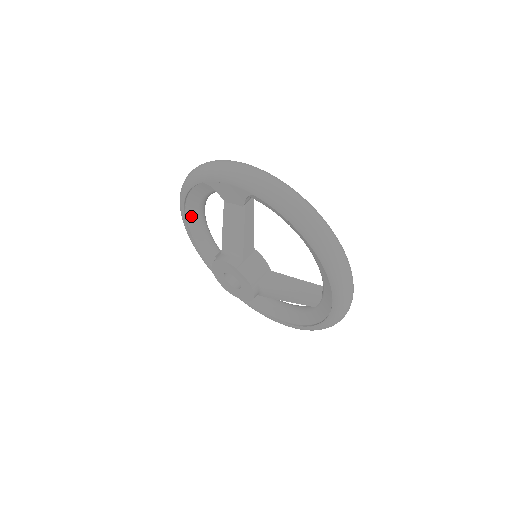
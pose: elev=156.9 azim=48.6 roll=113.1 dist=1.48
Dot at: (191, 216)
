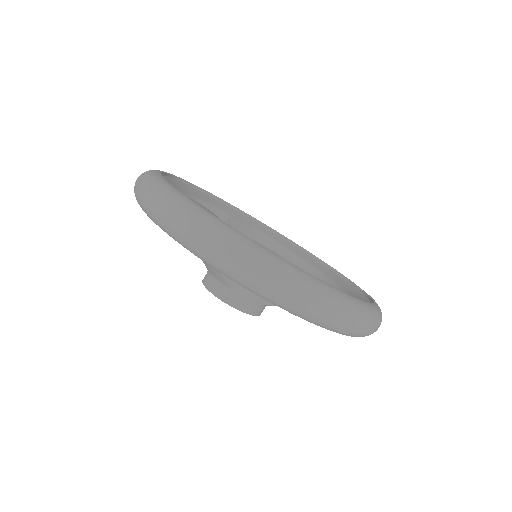
Dot at: occluded
